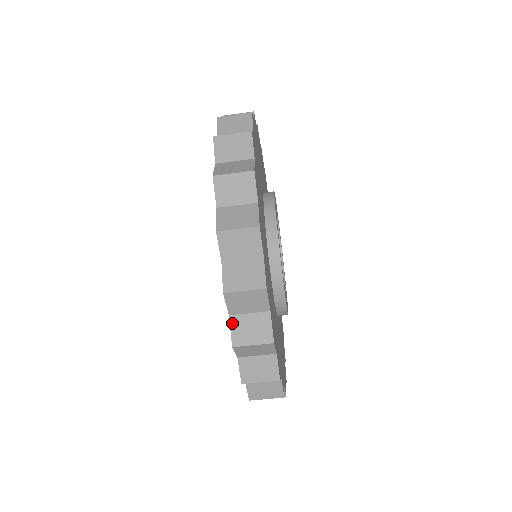
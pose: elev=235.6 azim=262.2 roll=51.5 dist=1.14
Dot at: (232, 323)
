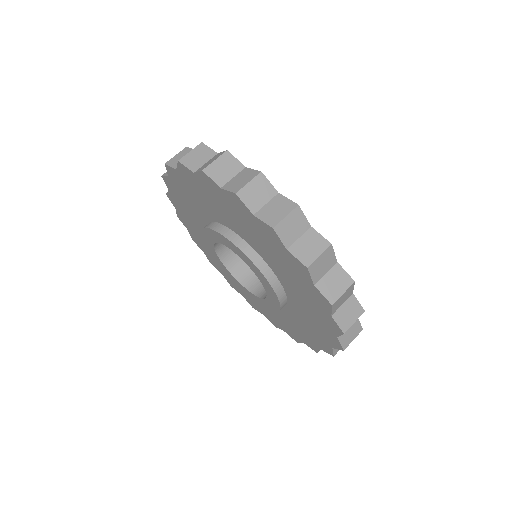
Dot at: (197, 171)
